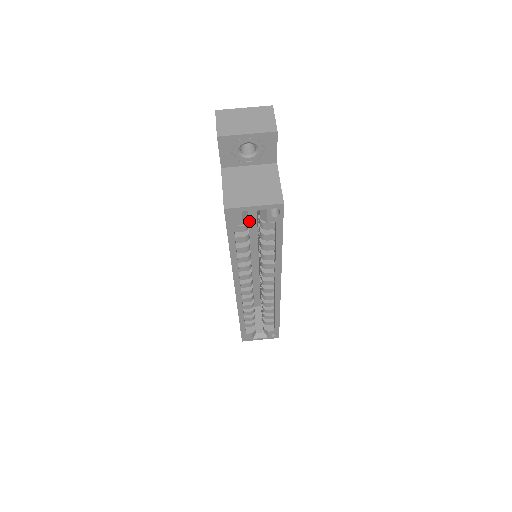
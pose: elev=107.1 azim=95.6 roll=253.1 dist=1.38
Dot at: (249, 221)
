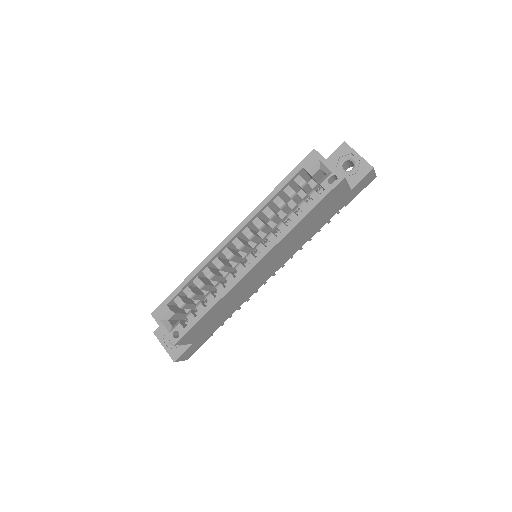
Dot at: occluded
